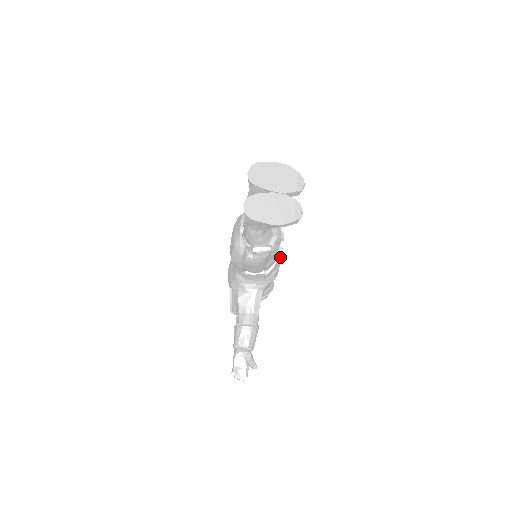
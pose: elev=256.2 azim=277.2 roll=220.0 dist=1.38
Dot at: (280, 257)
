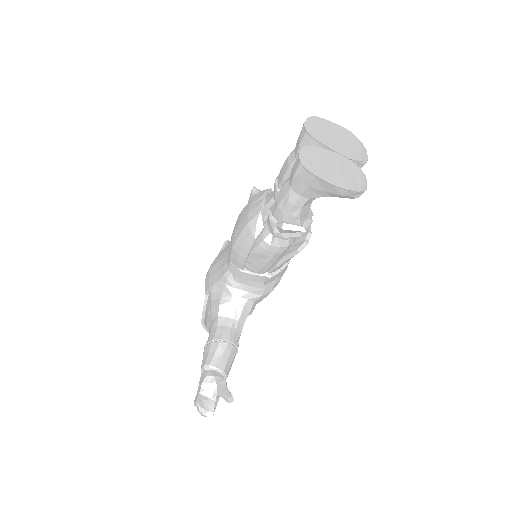
Dot at: occluded
